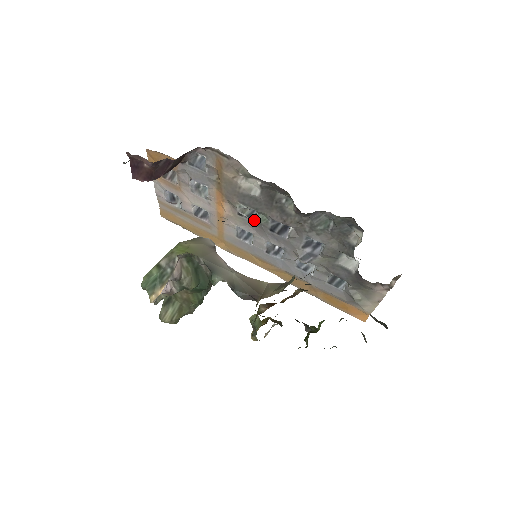
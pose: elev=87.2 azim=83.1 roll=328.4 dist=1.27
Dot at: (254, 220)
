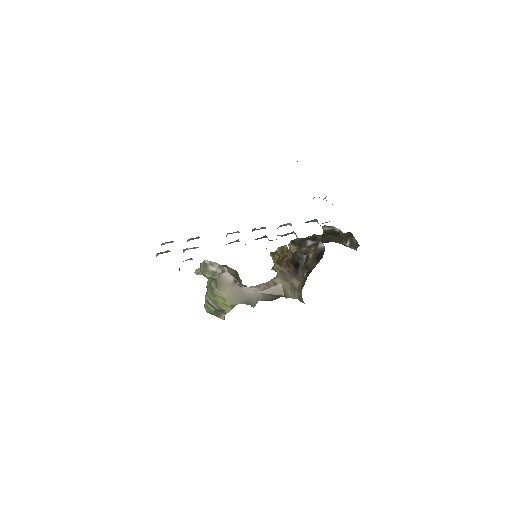
Dot at: occluded
